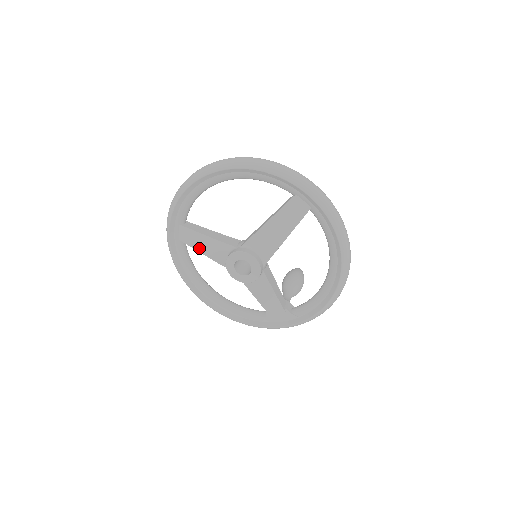
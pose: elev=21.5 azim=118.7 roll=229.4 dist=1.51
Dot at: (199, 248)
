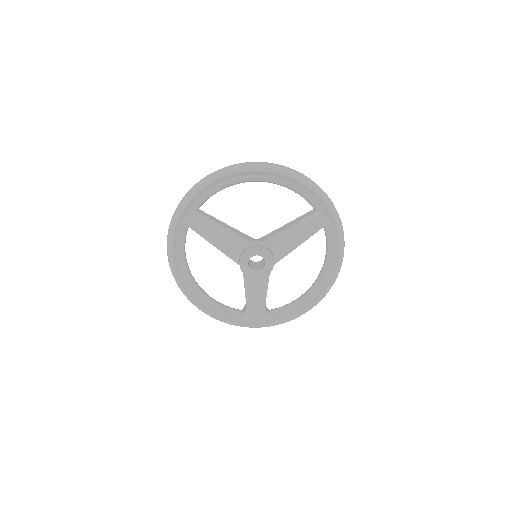
Dot at: (209, 237)
